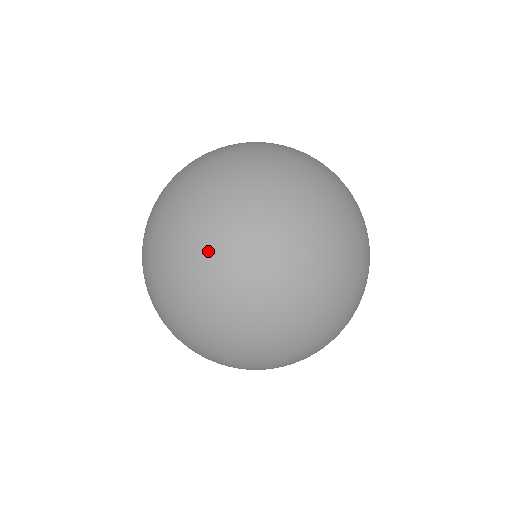
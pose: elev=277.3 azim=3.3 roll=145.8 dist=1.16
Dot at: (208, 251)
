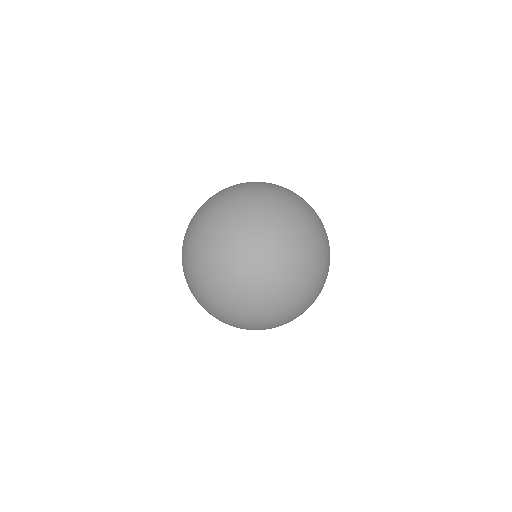
Dot at: occluded
